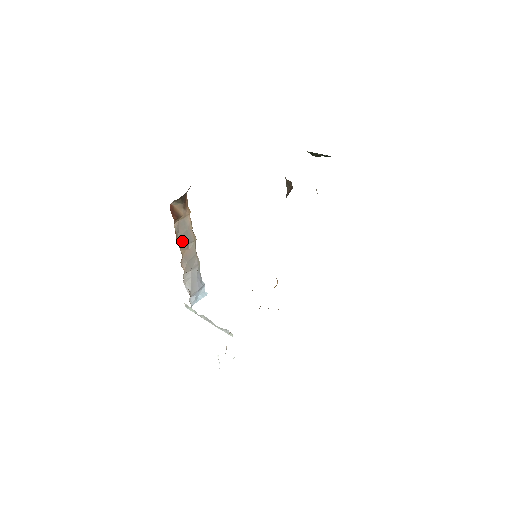
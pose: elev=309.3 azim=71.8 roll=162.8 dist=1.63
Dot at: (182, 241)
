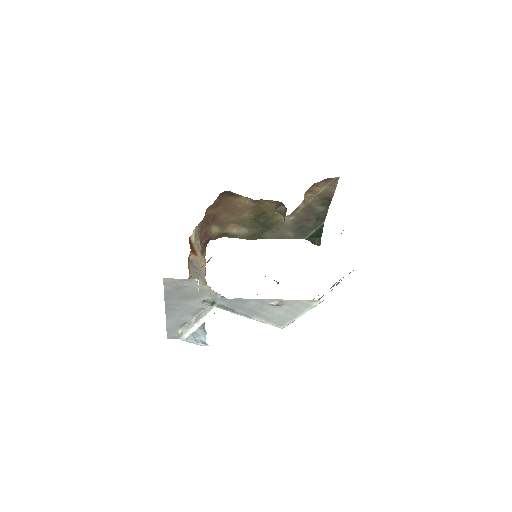
Dot at: (193, 272)
